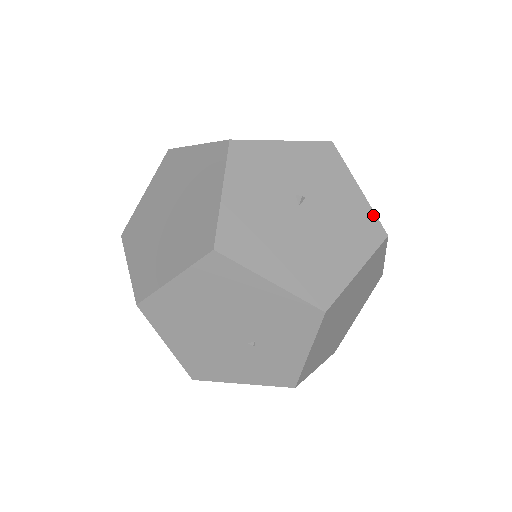
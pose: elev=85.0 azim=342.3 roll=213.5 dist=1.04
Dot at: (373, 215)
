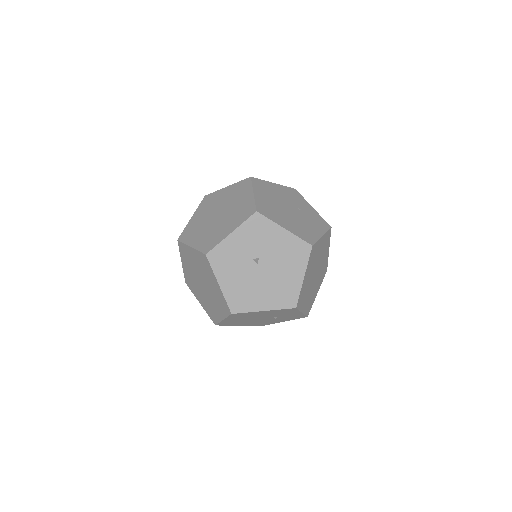
Dot at: (299, 240)
